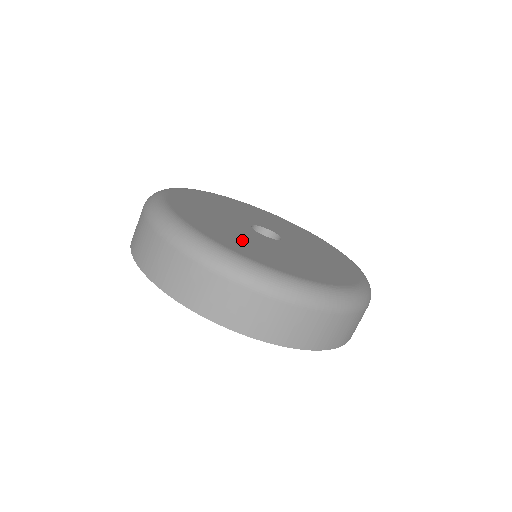
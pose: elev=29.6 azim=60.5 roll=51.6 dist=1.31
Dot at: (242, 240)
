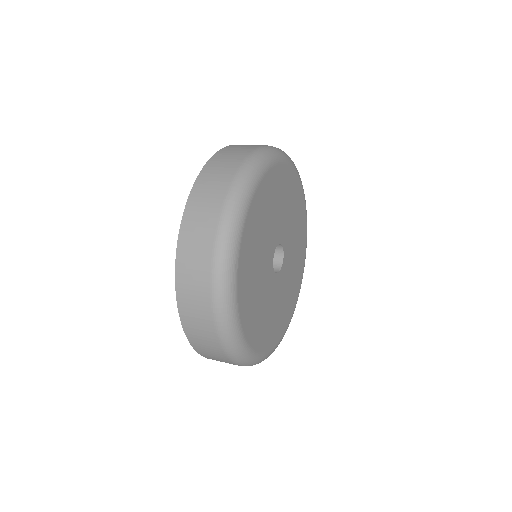
Dot at: (255, 286)
